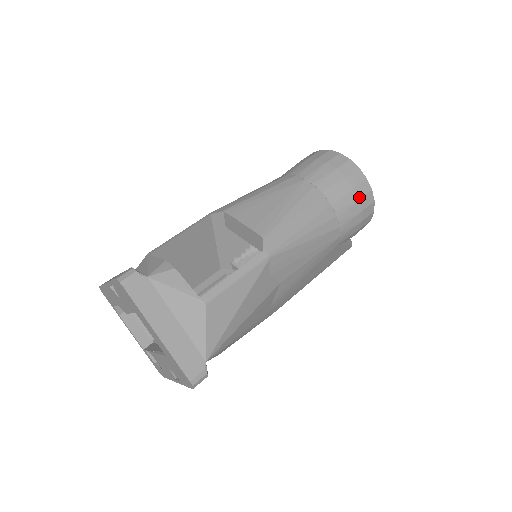
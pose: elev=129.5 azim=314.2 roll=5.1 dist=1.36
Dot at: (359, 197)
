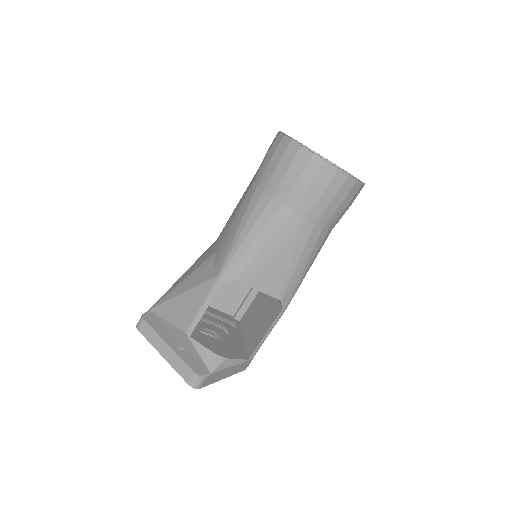
Dot at: (353, 201)
